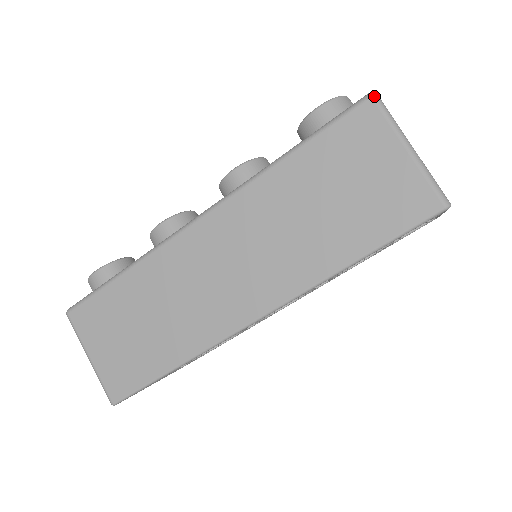
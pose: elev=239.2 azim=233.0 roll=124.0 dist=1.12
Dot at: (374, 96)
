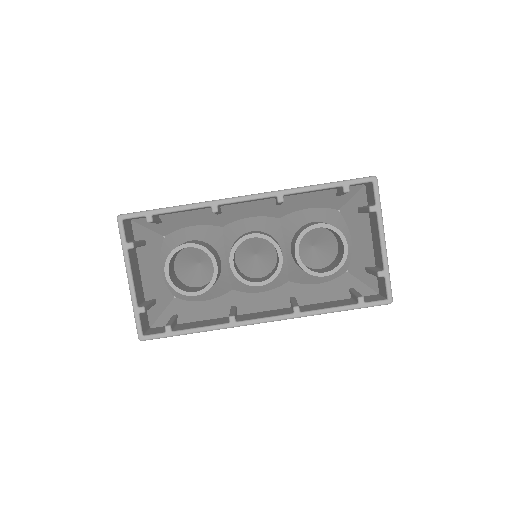
Dot at: occluded
